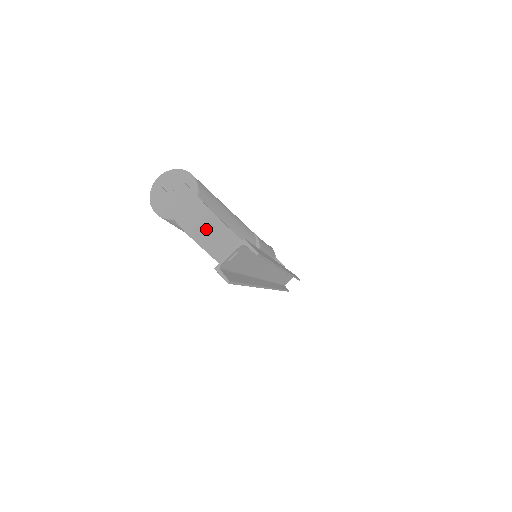
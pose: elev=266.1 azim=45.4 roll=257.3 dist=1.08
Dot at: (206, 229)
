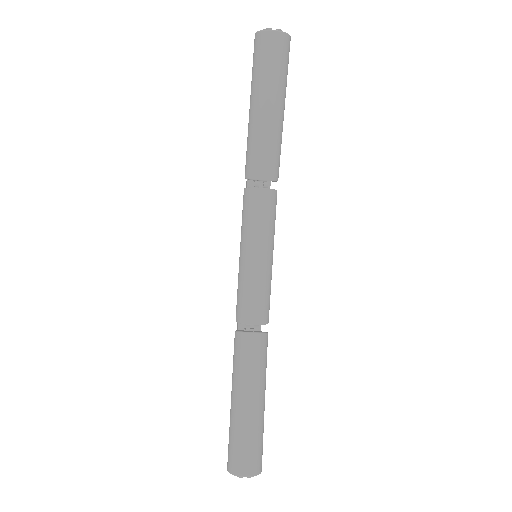
Dot at: occluded
